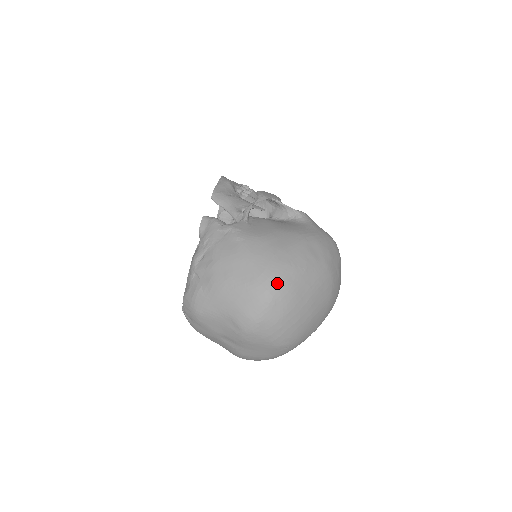
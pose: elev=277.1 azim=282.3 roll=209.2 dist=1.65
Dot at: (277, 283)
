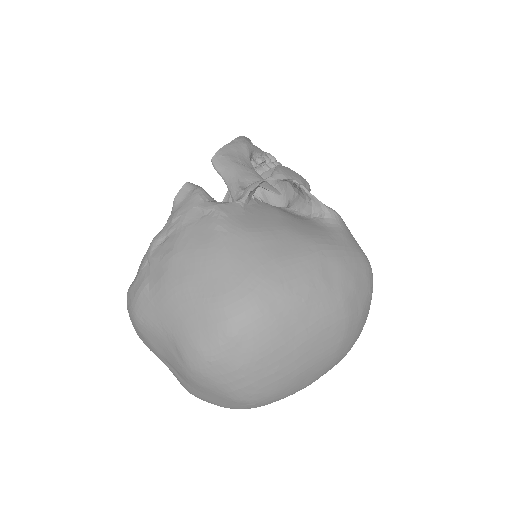
Dot at: (252, 311)
